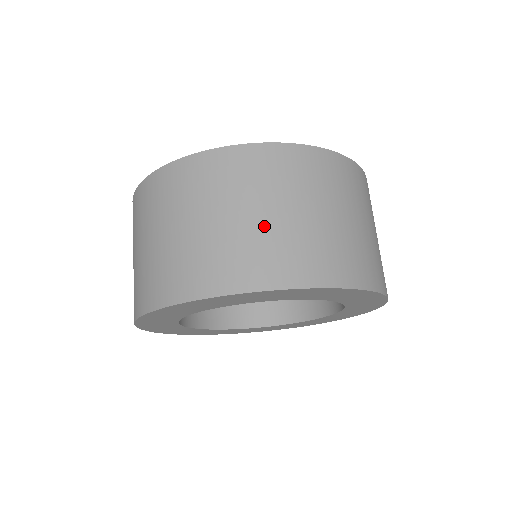
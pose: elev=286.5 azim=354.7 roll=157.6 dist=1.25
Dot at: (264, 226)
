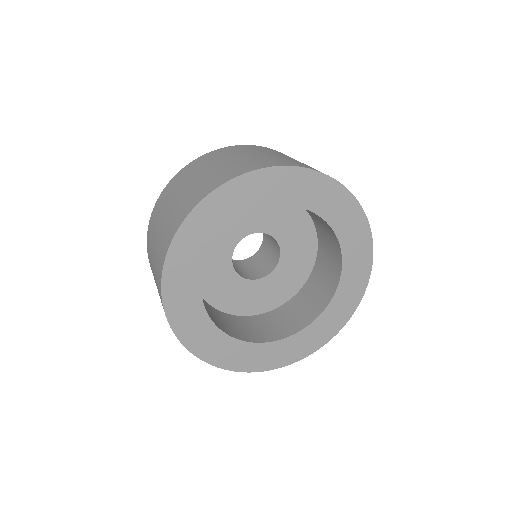
Dot at: (195, 183)
